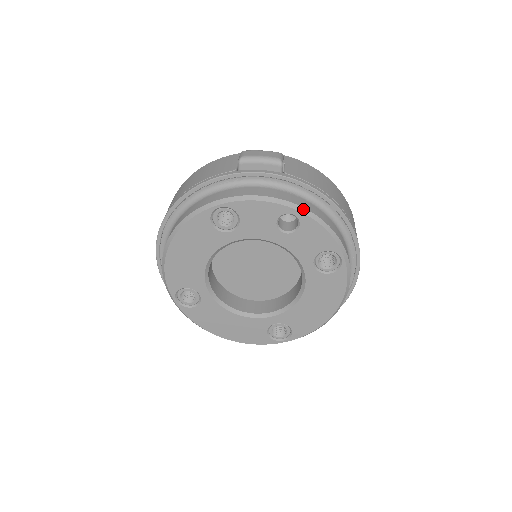
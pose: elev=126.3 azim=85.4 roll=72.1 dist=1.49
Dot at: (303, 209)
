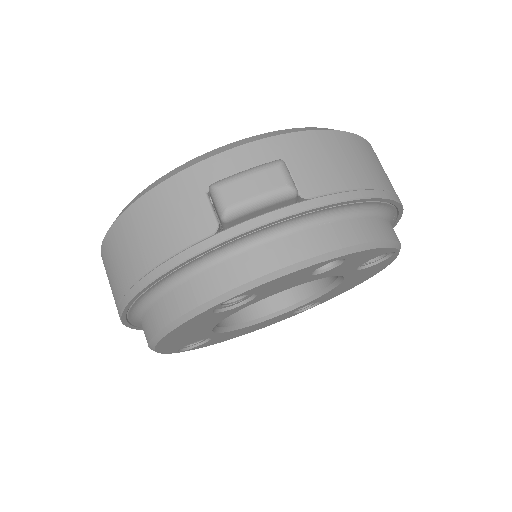
Dot at: (351, 248)
